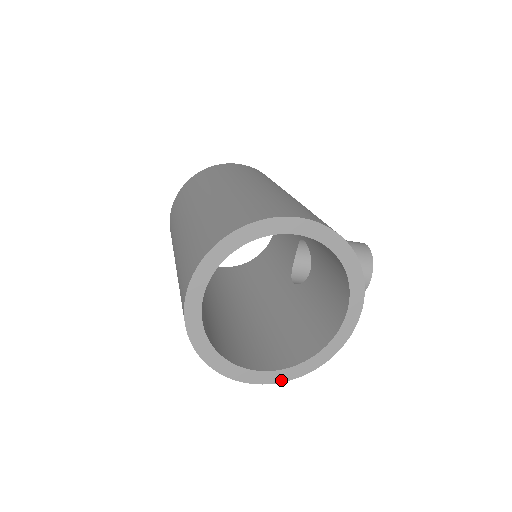
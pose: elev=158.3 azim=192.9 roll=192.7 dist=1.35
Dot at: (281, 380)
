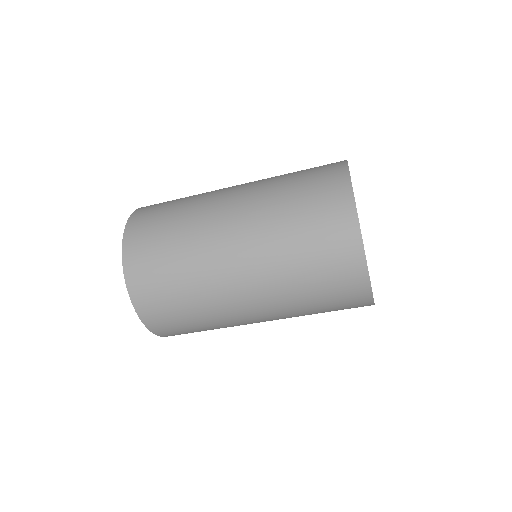
Dot at: occluded
